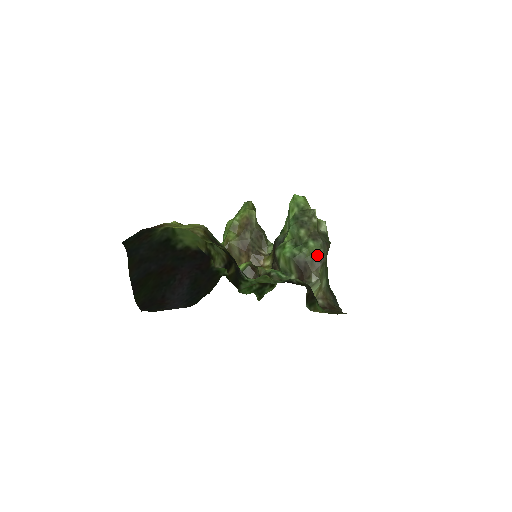
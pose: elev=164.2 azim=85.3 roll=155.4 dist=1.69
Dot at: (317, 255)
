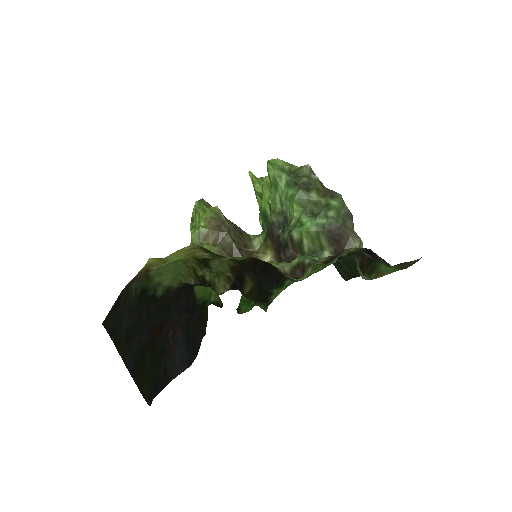
Dot at: (344, 213)
